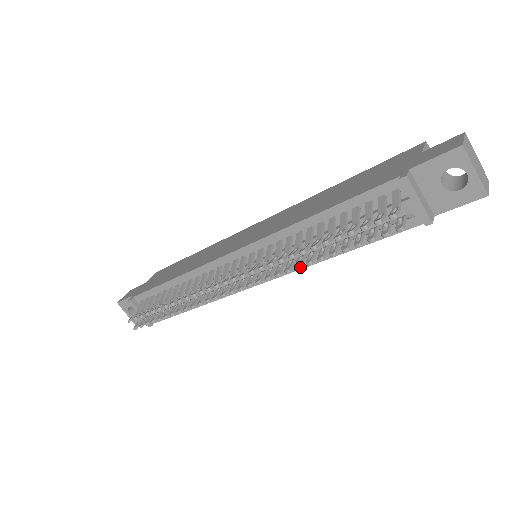
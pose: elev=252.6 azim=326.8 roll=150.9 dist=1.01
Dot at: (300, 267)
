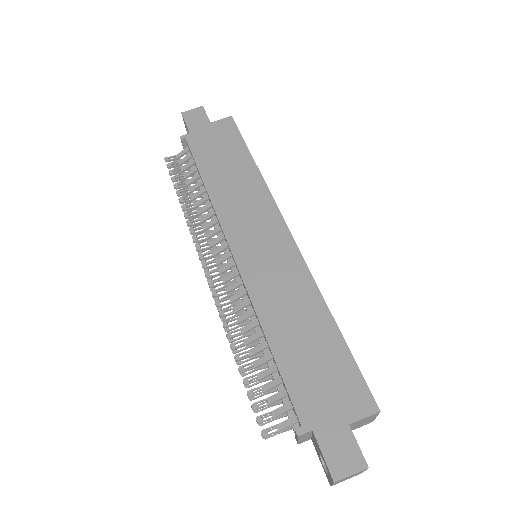
Dot at: (230, 342)
